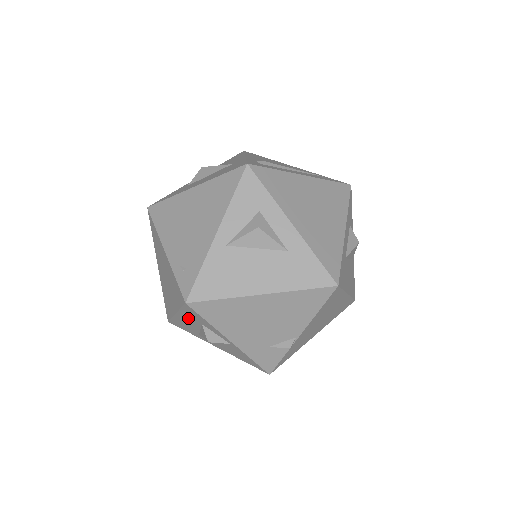
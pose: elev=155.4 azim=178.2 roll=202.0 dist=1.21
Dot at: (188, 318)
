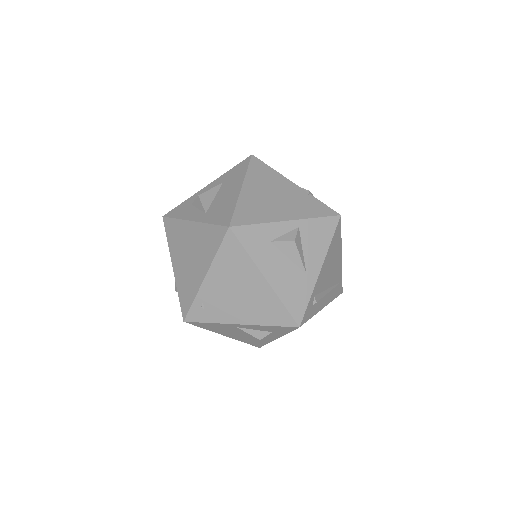
Dot at: occluded
